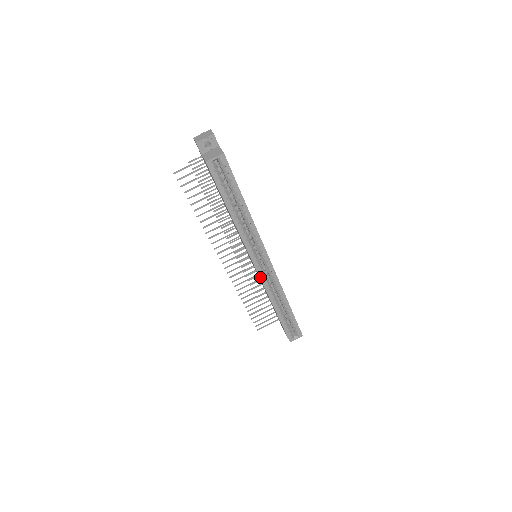
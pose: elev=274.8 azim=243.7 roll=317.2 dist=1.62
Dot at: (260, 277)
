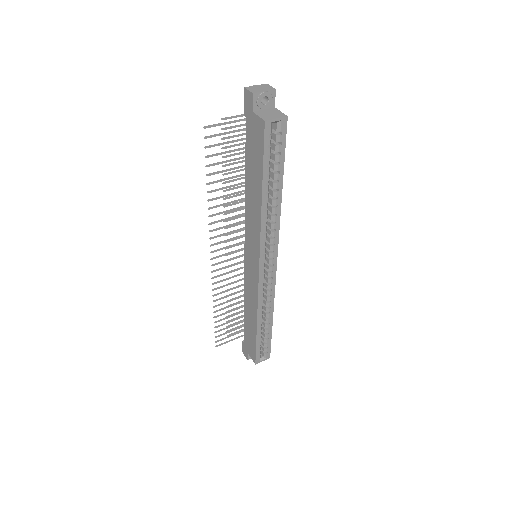
Dot at: (259, 282)
